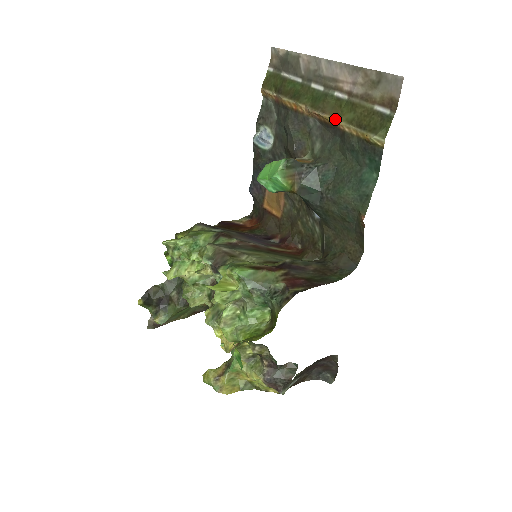
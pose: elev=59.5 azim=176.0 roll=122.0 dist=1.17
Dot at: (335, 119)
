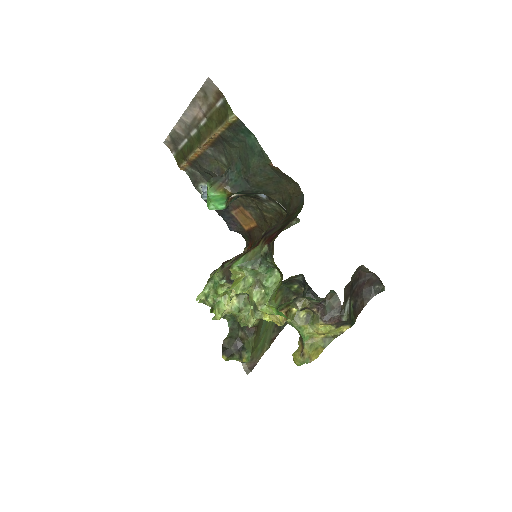
Dot at: (211, 135)
